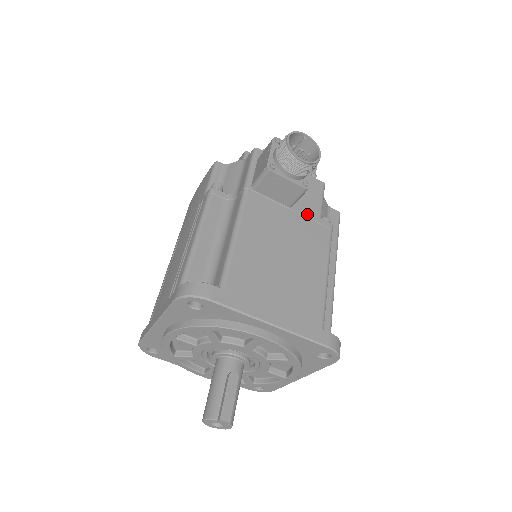
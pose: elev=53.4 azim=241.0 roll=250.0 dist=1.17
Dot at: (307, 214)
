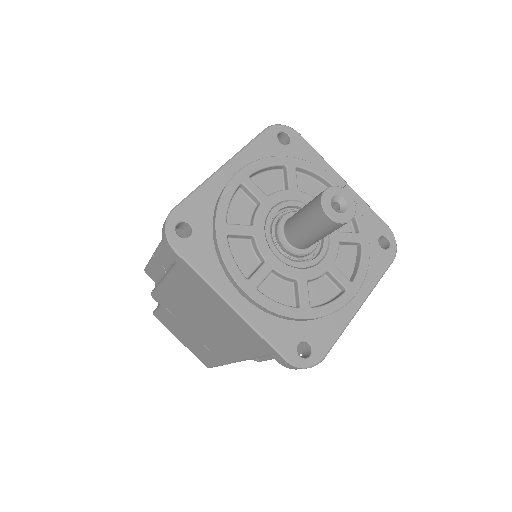
Dot at: occluded
